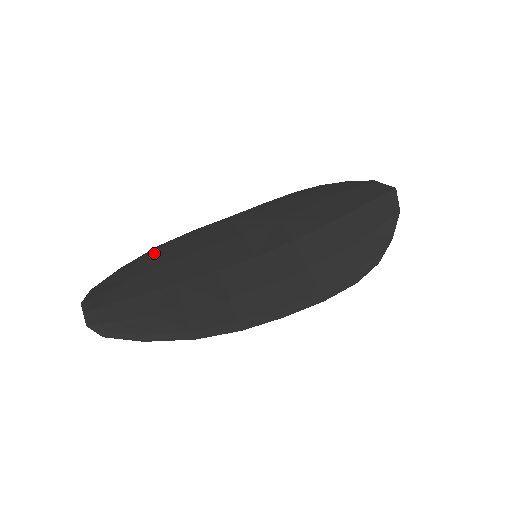
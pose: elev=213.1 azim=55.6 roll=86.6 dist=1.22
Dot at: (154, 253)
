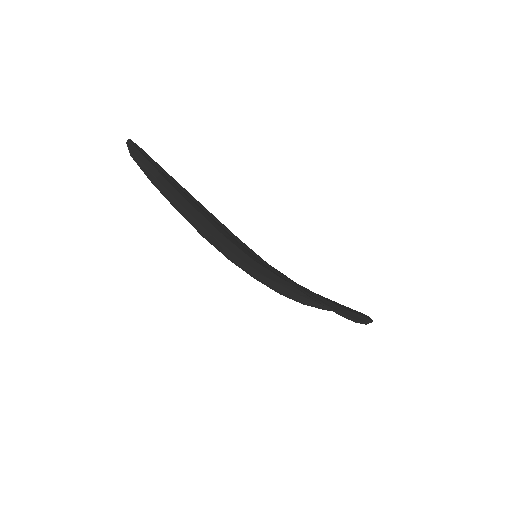
Dot at: occluded
